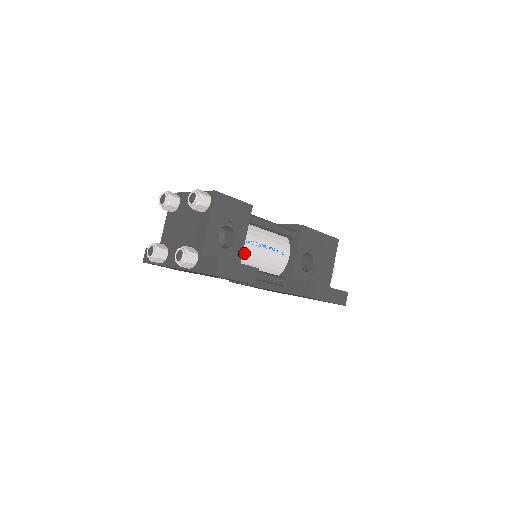
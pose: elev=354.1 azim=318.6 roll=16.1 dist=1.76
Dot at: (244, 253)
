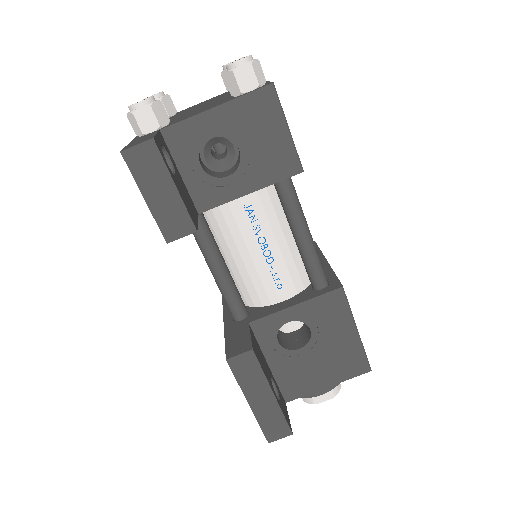
Dot at: (230, 216)
